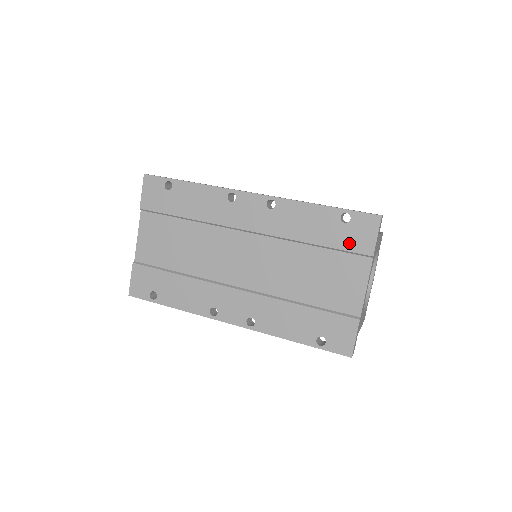
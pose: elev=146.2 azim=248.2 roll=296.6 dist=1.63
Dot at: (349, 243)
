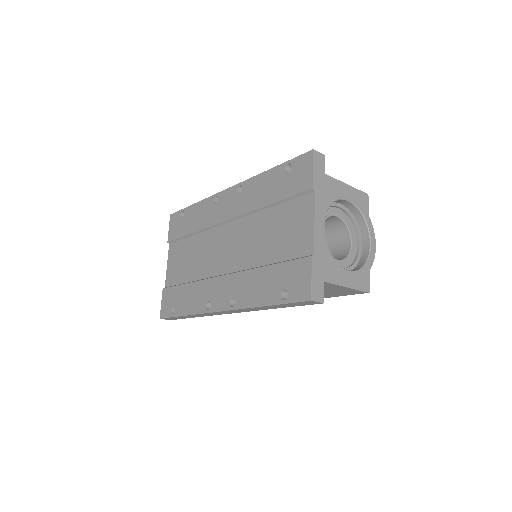
Dot at: (293, 188)
